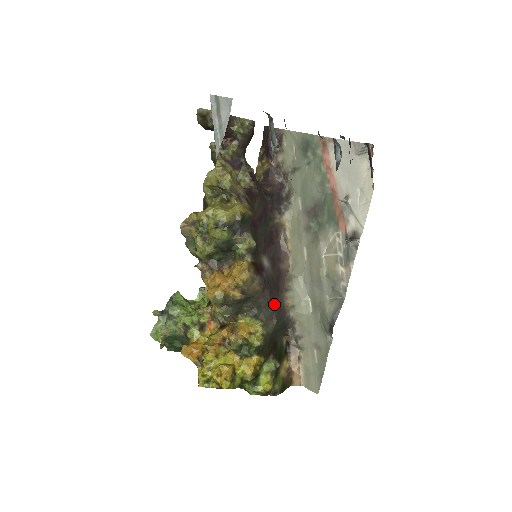
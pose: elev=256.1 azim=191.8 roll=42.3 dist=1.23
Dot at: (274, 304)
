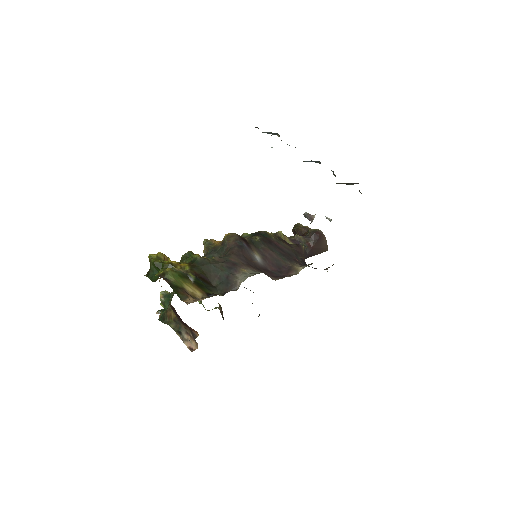
Dot at: (233, 259)
